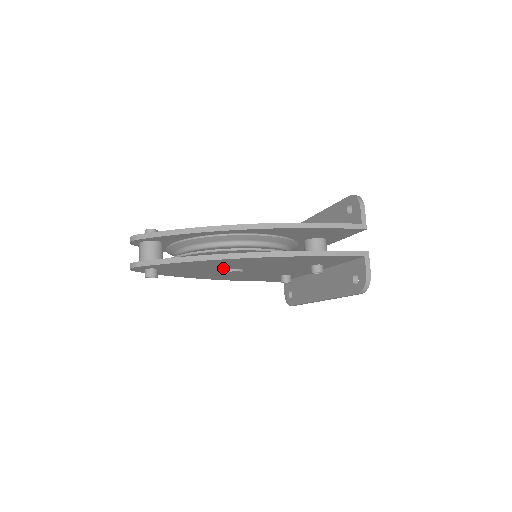
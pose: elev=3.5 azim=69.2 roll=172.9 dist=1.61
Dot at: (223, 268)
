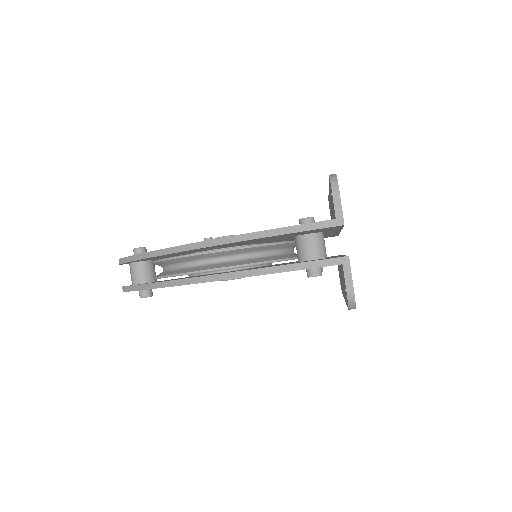
Dot at: occluded
